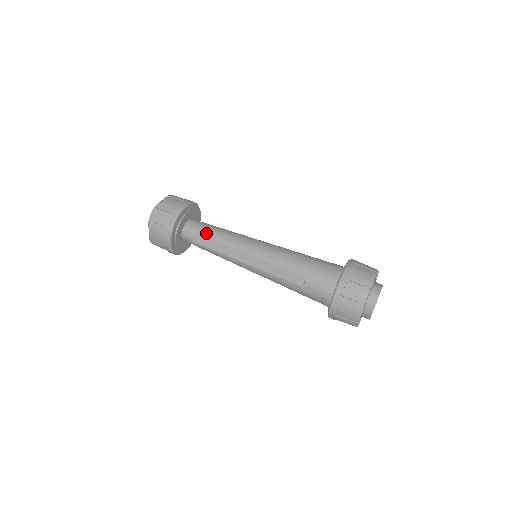
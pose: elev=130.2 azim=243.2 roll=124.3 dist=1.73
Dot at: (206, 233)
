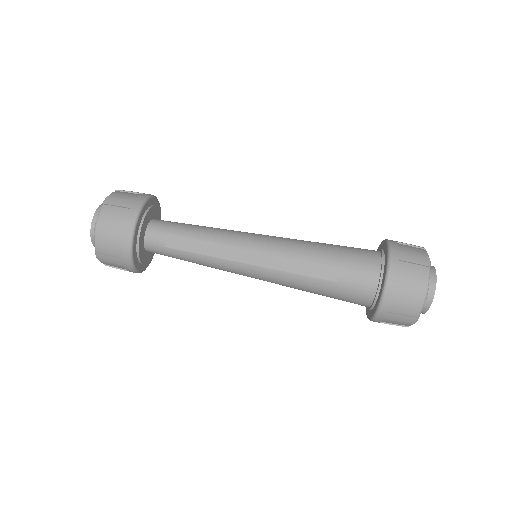
Dot at: (182, 232)
